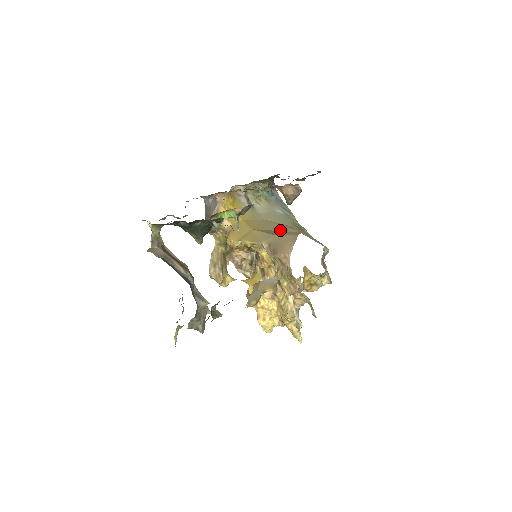
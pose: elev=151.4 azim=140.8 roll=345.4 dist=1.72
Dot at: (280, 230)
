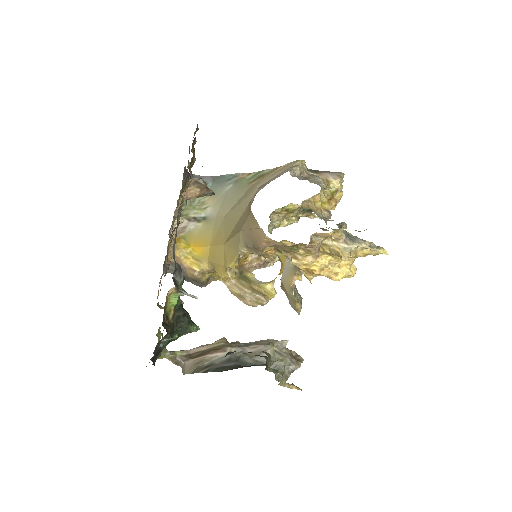
Dot at: (243, 210)
